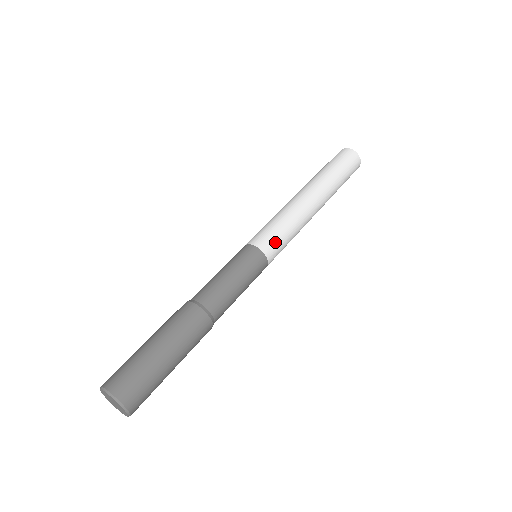
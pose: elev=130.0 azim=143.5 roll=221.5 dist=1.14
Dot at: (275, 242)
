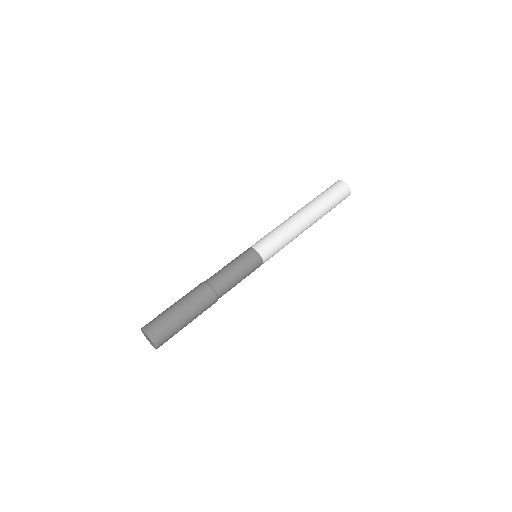
Dot at: (272, 253)
